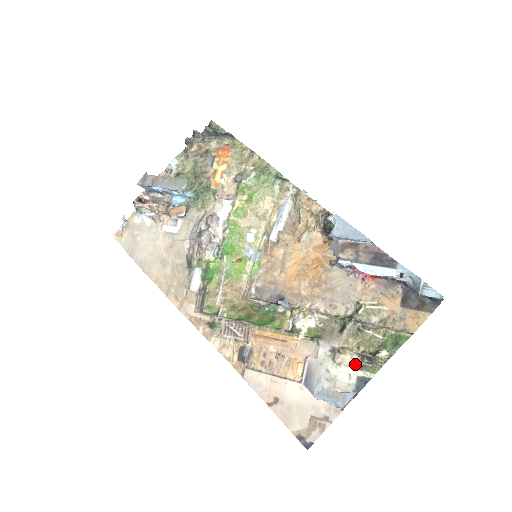
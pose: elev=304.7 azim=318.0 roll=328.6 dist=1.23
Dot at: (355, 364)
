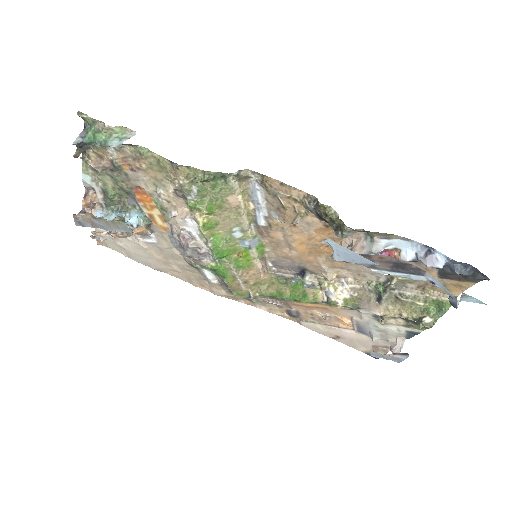
Dot at: (401, 324)
